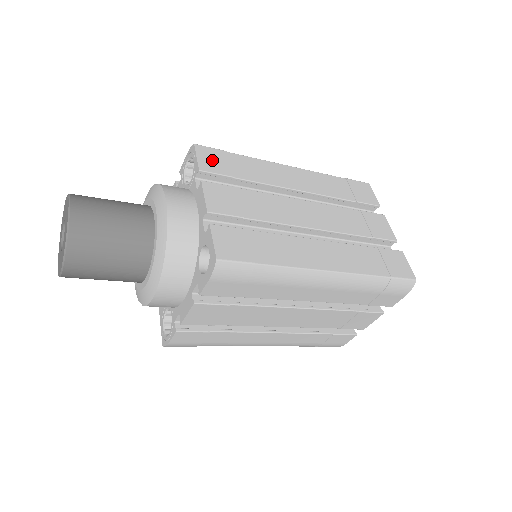
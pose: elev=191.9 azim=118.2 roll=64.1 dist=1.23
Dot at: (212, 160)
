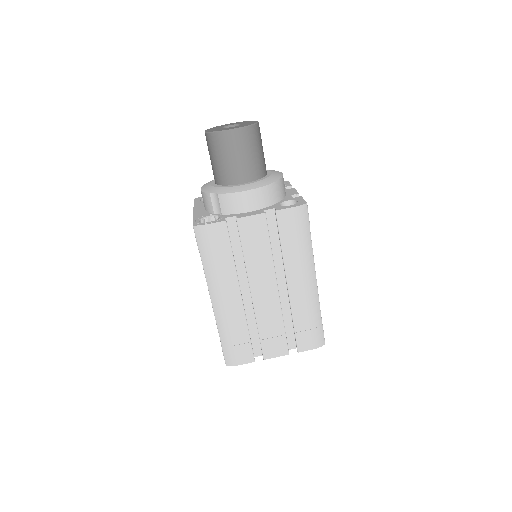
Dot at: occluded
